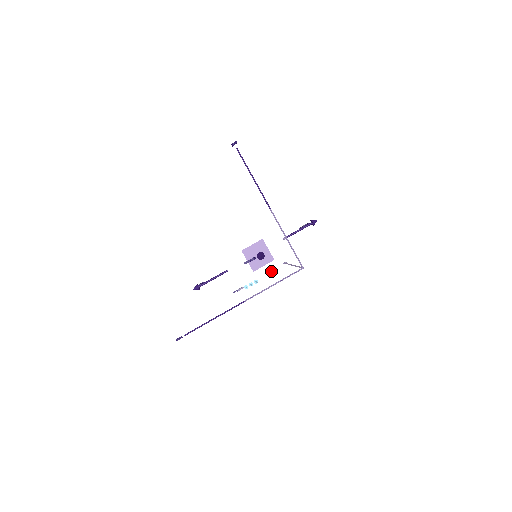
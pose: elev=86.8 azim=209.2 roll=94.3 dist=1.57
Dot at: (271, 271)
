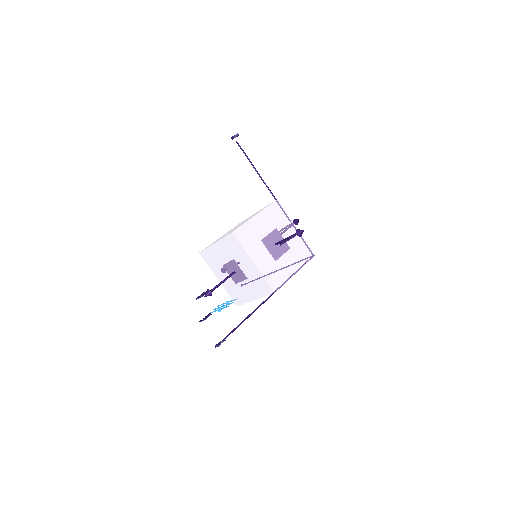
Dot at: (290, 260)
